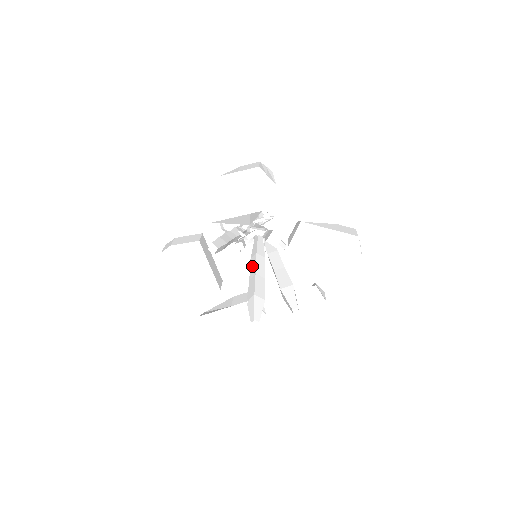
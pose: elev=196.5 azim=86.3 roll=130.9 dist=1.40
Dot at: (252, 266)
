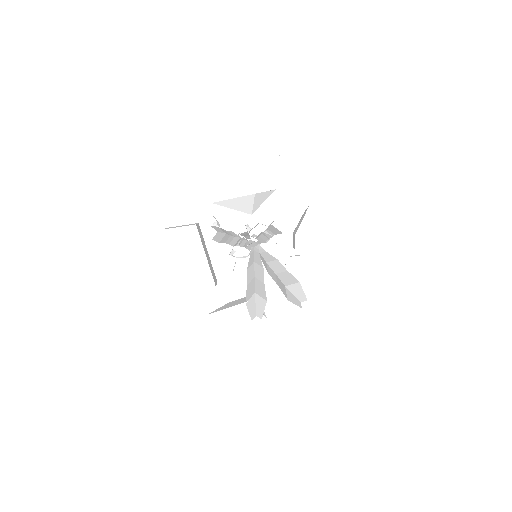
Dot at: (250, 273)
